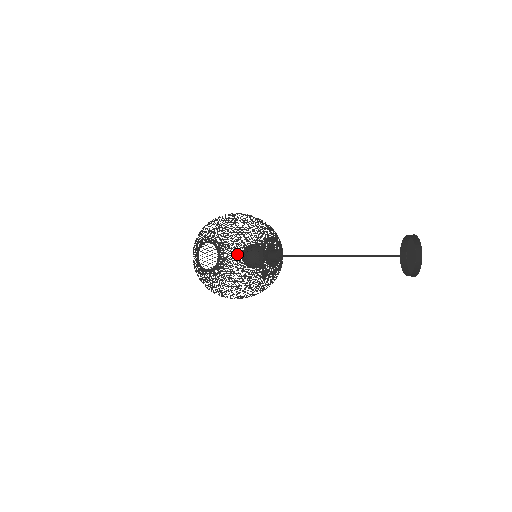
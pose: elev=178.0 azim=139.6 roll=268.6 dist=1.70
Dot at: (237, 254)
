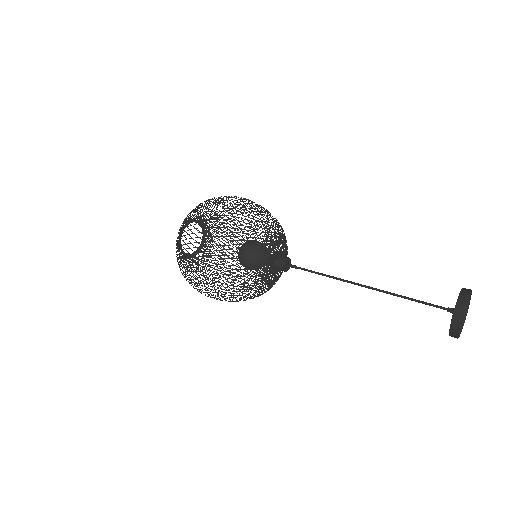
Dot at: occluded
